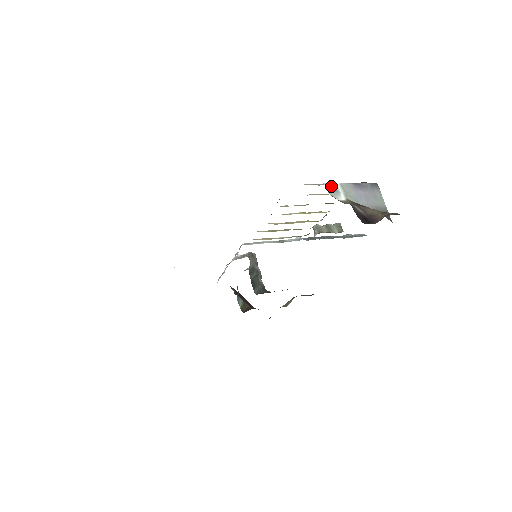
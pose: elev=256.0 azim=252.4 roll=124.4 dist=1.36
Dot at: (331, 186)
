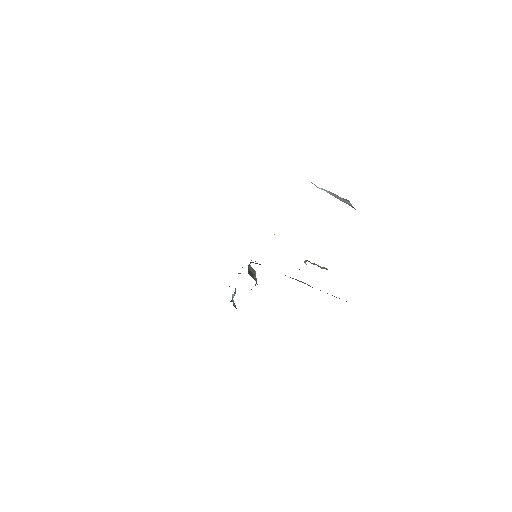
Dot at: occluded
